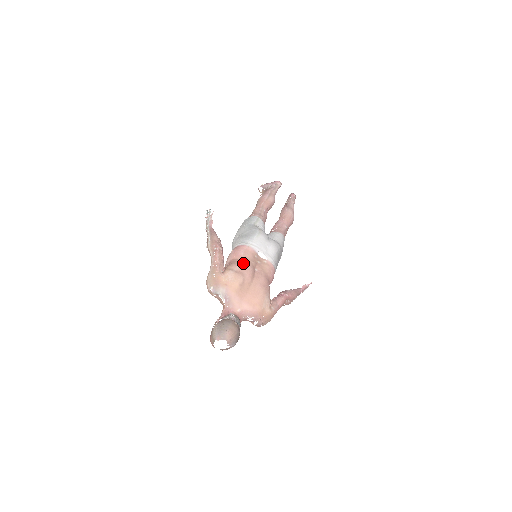
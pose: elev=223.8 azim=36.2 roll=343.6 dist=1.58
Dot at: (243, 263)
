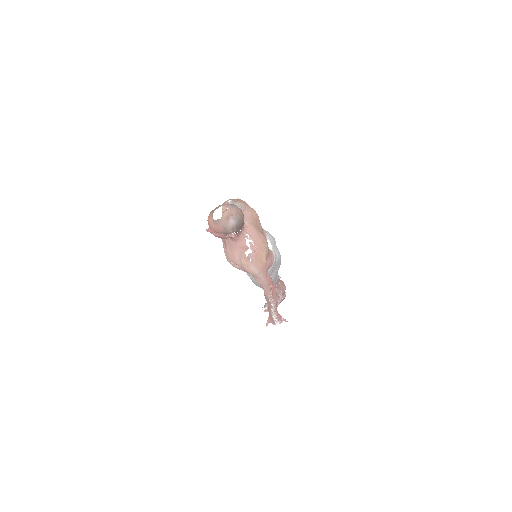
Dot at: occluded
